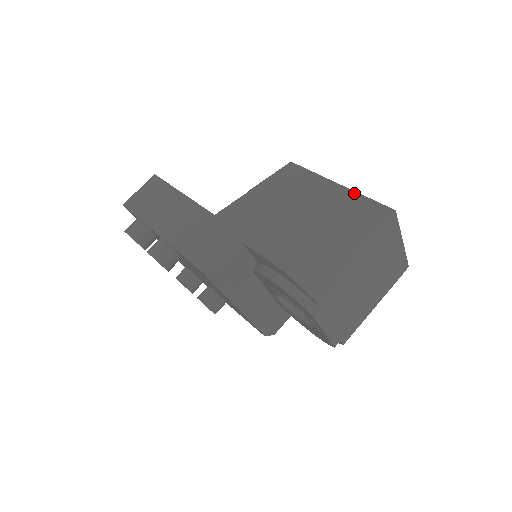
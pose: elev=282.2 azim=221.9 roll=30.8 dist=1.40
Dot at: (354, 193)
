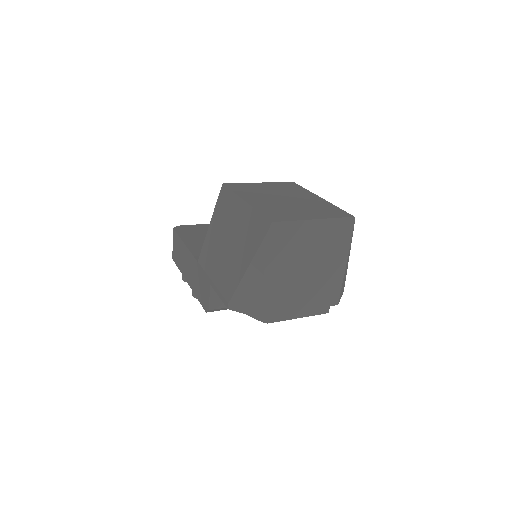
Dot at: (251, 210)
